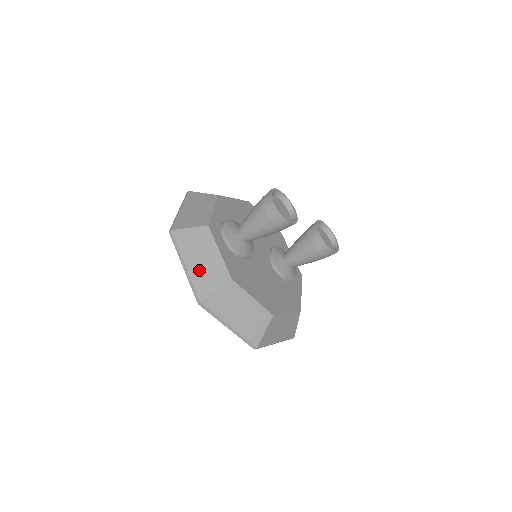
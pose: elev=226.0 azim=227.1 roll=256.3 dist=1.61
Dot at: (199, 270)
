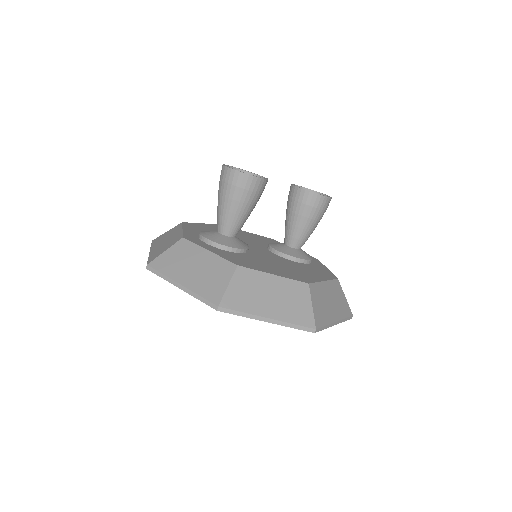
Dot at: (198, 279)
